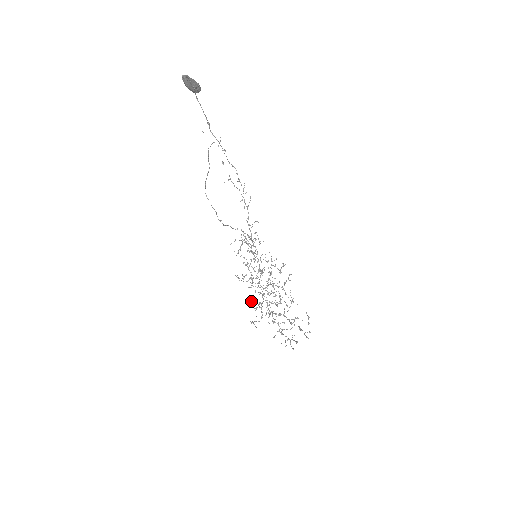
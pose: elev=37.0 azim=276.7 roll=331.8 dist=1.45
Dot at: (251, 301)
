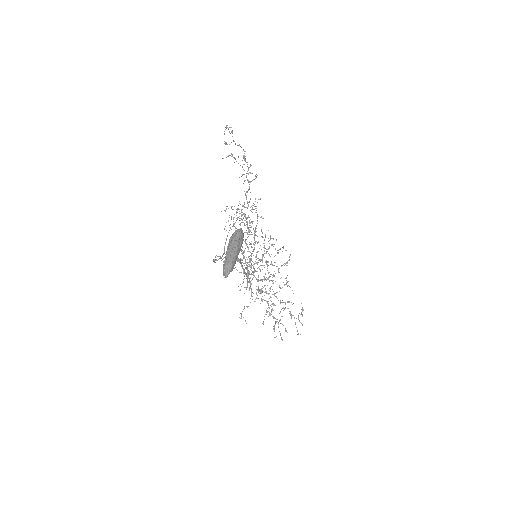
Dot at: occluded
